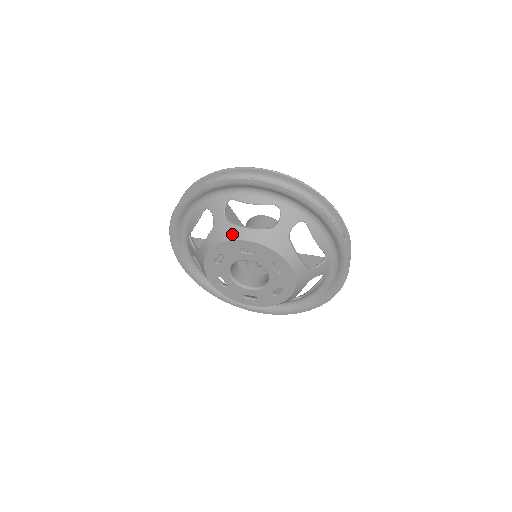
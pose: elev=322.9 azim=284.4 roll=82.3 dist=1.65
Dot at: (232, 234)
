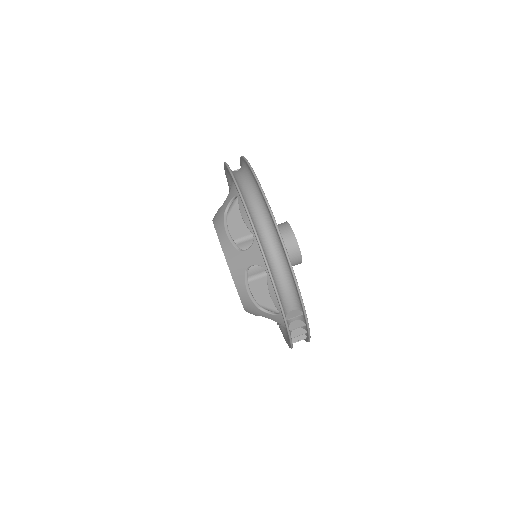
Dot at: (218, 225)
